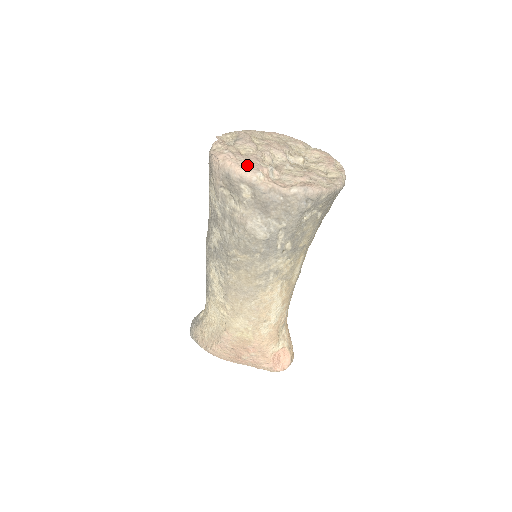
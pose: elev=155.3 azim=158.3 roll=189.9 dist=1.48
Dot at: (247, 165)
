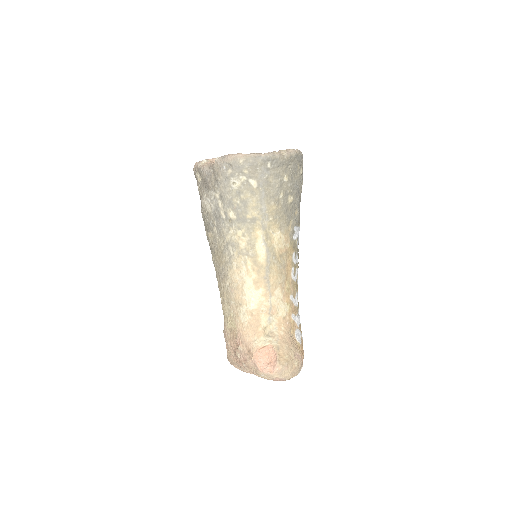
Dot at: occluded
